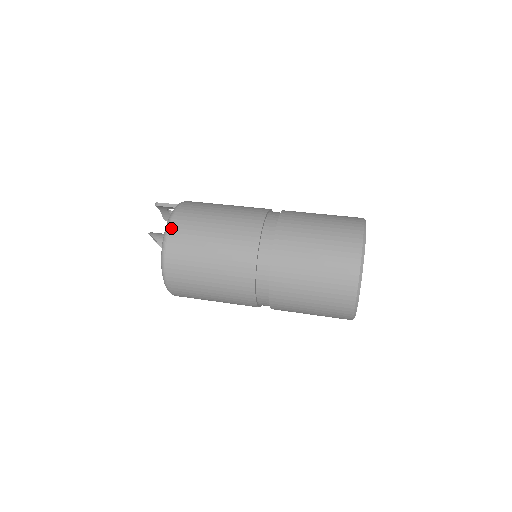
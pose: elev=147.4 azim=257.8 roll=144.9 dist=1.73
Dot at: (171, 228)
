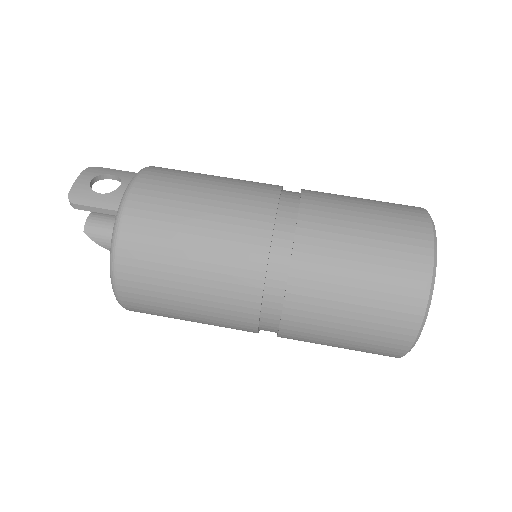
Dot at: (122, 297)
